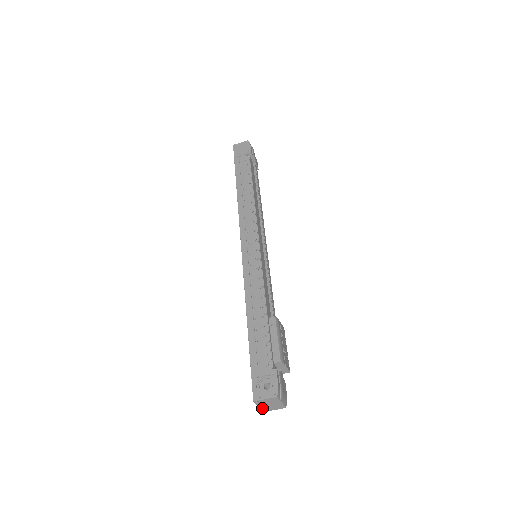
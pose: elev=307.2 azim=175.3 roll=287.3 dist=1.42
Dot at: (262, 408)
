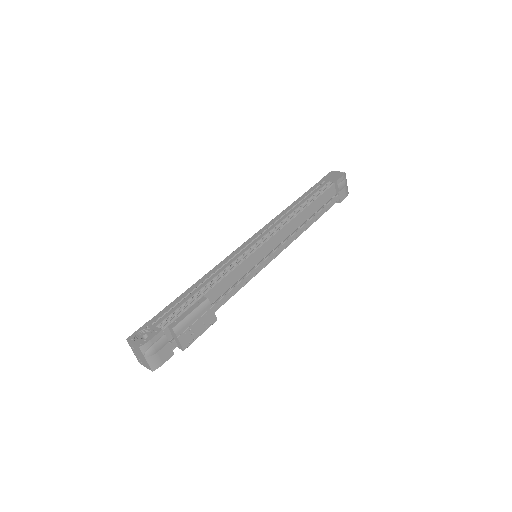
Dot at: (136, 356)
